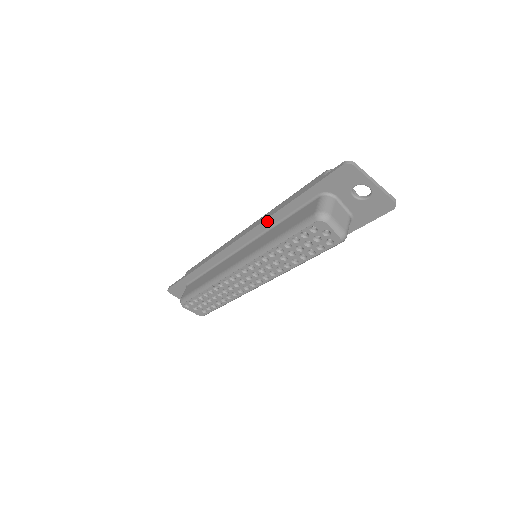
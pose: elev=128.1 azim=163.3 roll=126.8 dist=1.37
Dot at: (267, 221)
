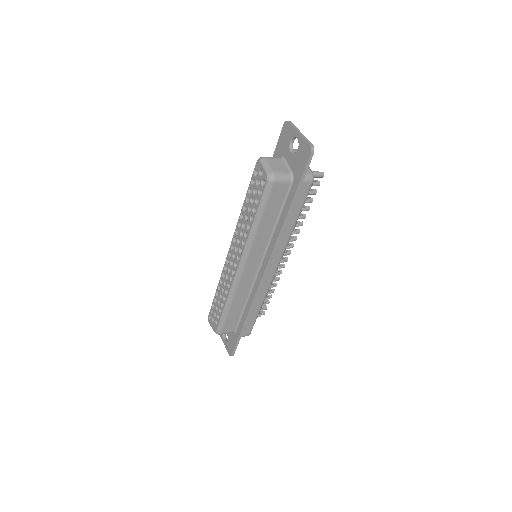
Dot at: occluded
